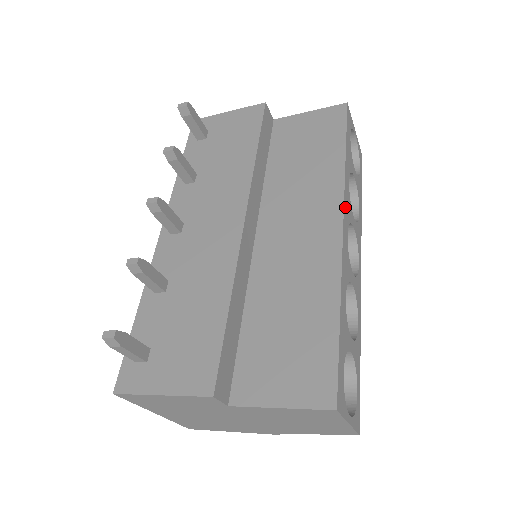
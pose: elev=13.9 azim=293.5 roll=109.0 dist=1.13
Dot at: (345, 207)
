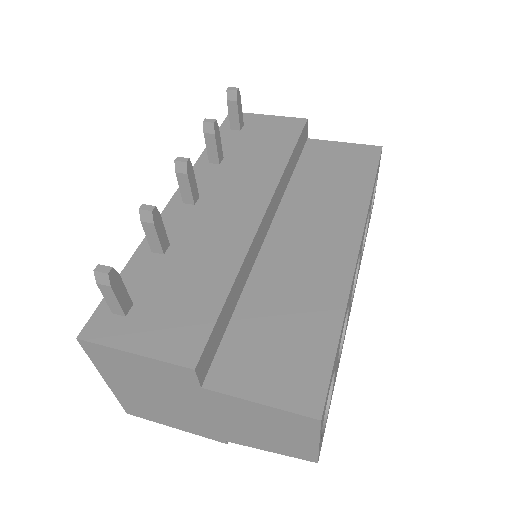
Dot at: (363, 234)
